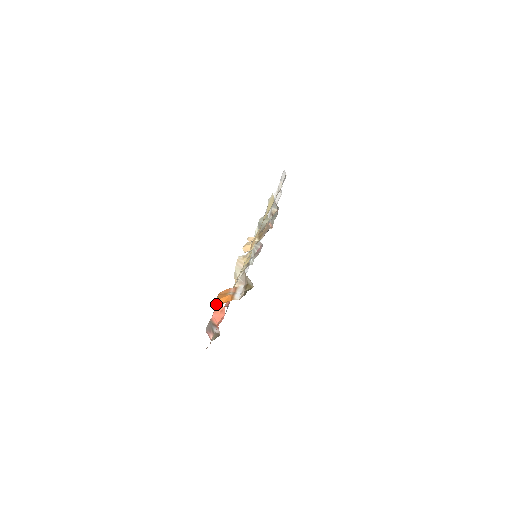
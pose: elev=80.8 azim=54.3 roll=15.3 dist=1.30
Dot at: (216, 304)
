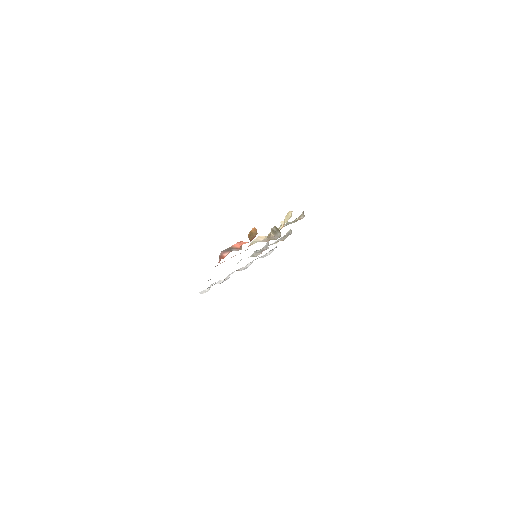
Dot at: occluded
